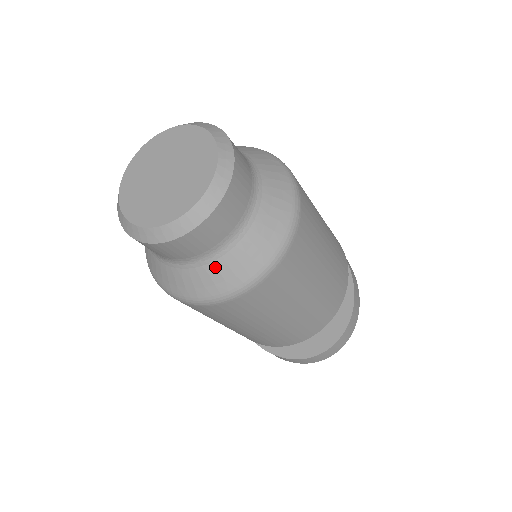
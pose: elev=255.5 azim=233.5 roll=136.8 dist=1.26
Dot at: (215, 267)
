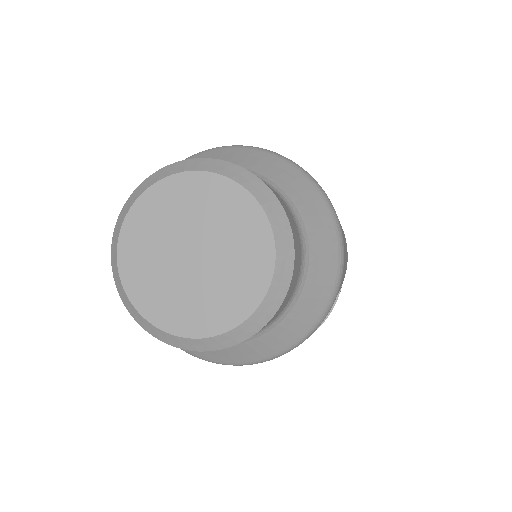
Dot at: occluded
